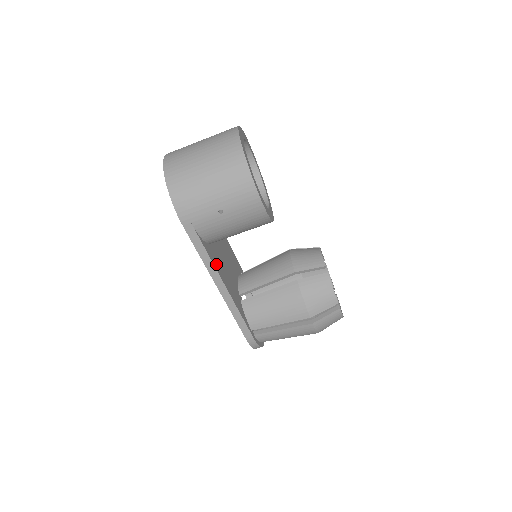
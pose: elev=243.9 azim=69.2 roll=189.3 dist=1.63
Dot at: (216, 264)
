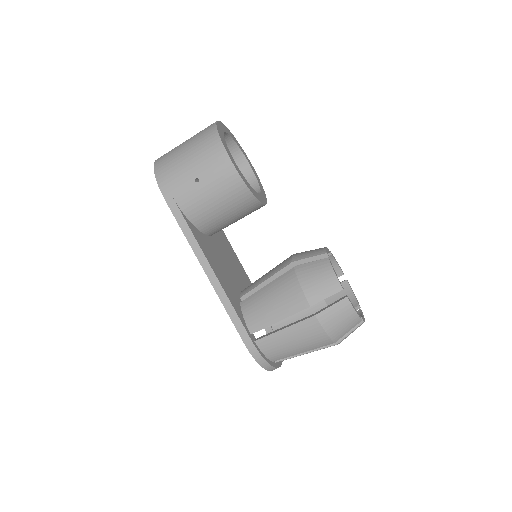
Dot at: (203, 247)
